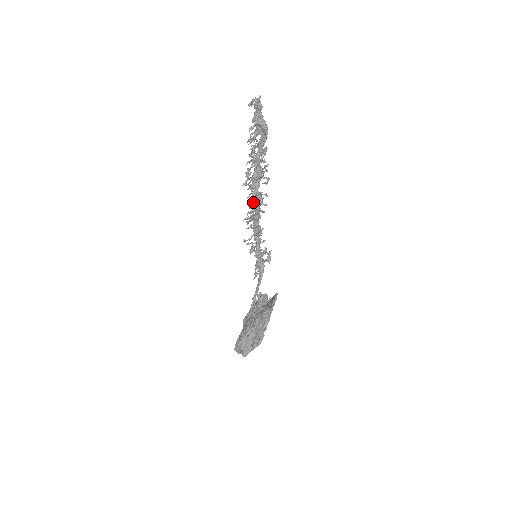
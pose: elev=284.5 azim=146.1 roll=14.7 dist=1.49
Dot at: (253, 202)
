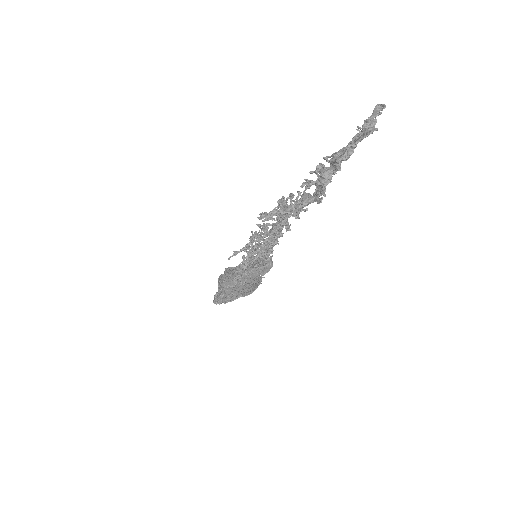
Dot at: (259, 235)
